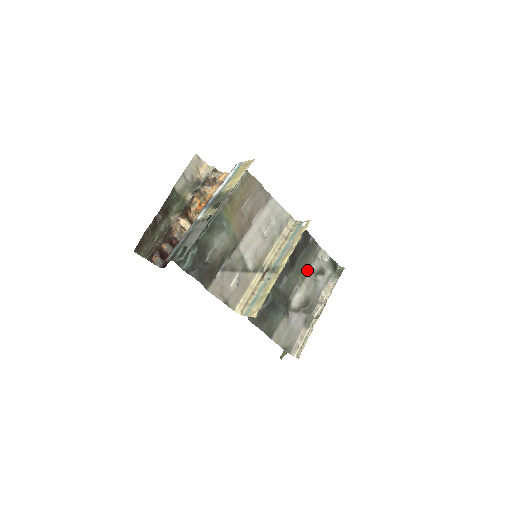
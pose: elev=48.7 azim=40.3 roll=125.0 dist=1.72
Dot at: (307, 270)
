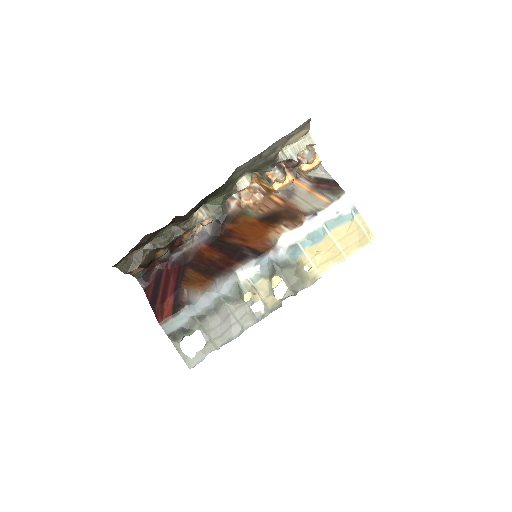
Dot at: occluded
